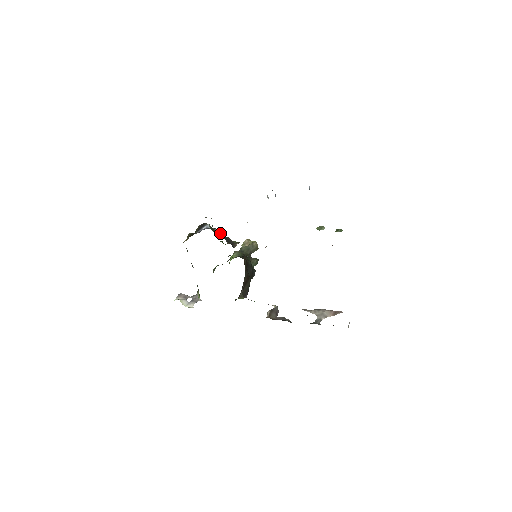
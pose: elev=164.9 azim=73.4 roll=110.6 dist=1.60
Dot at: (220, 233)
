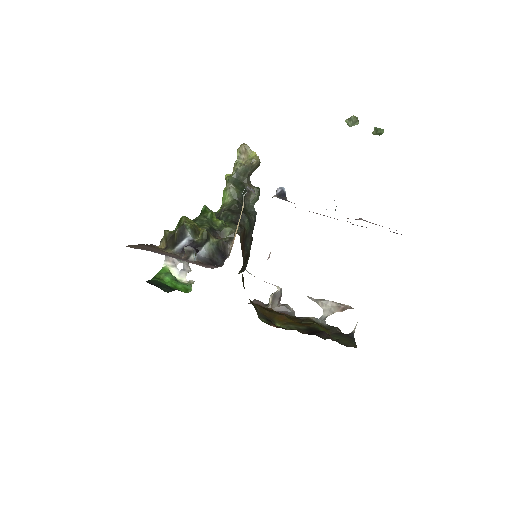
Dot at: (207, 250)
